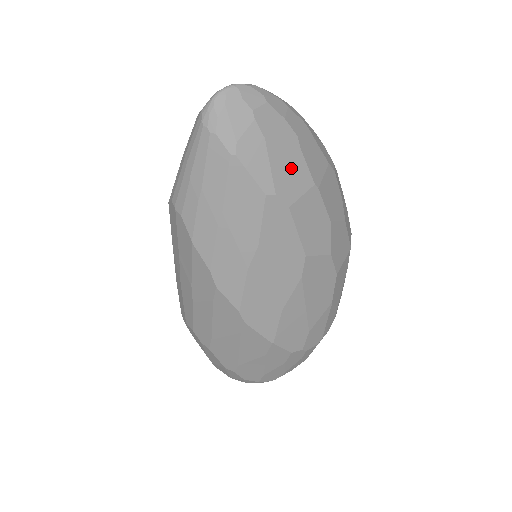
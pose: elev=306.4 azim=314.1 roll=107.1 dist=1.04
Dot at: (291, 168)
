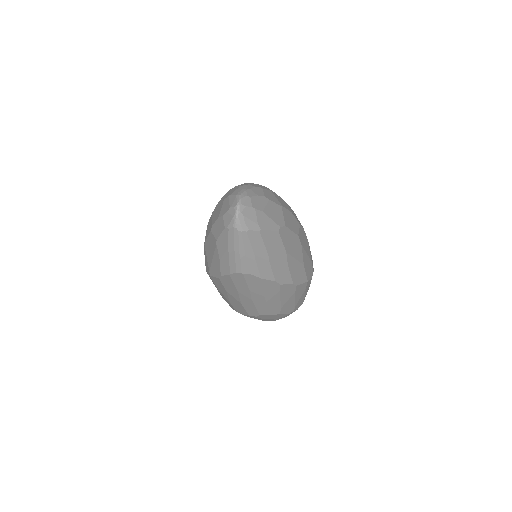
Dot at: (274, 211)
